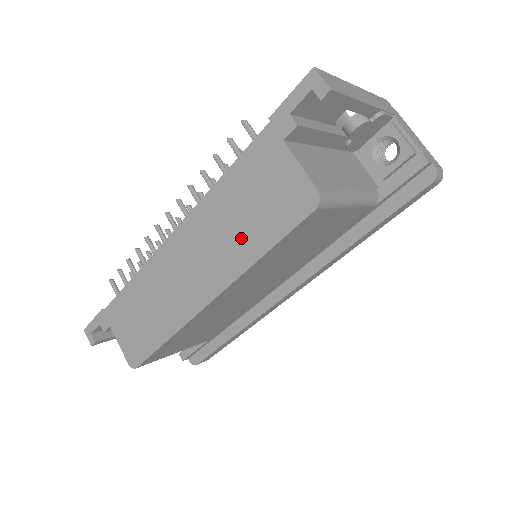
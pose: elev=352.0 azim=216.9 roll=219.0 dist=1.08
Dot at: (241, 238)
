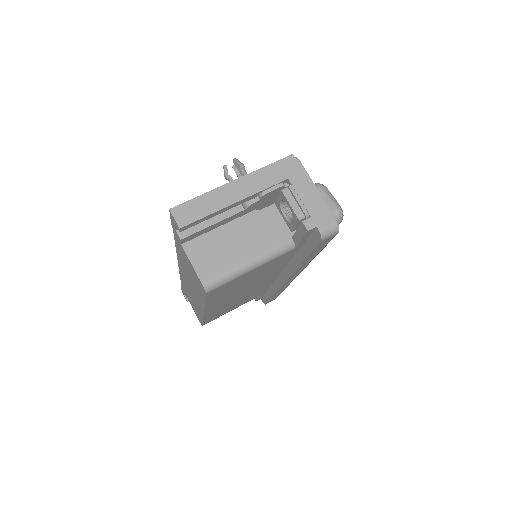
Dot at: (195, 287)
